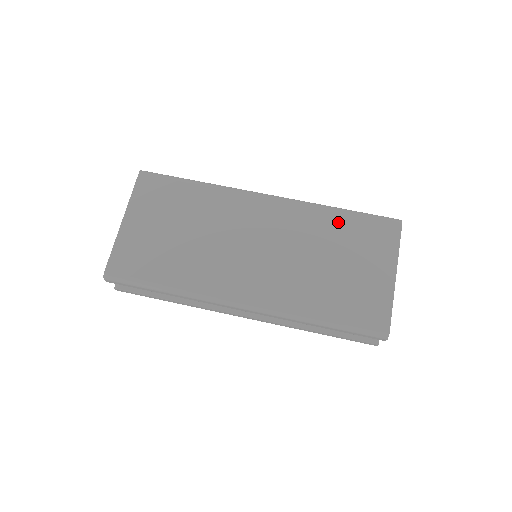
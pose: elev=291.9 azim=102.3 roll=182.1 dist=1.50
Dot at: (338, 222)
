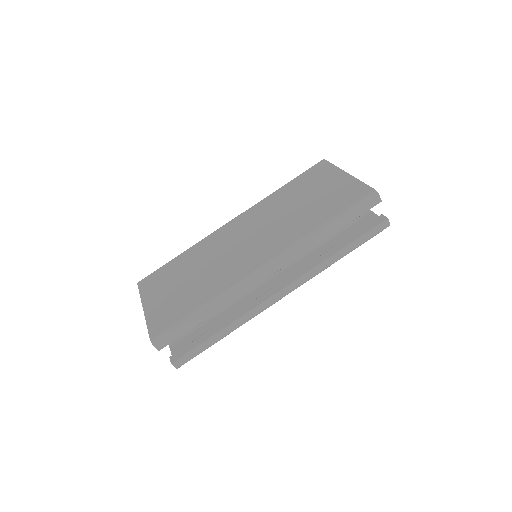
Dot at: (286, 190)
